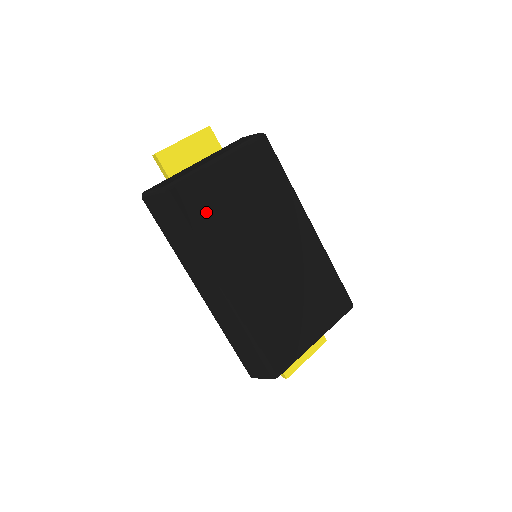
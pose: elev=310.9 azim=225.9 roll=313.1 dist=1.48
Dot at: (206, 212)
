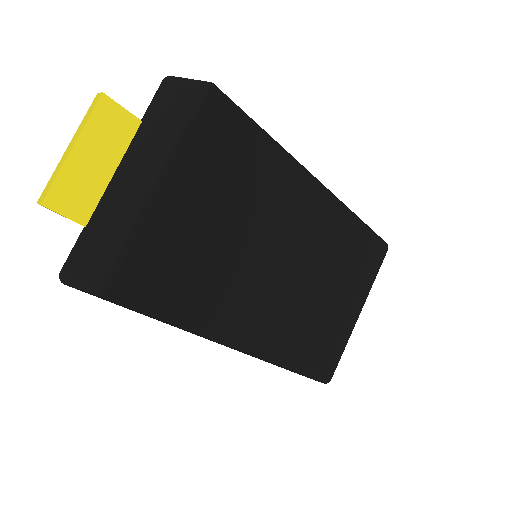
Dot at: (179, 279)
